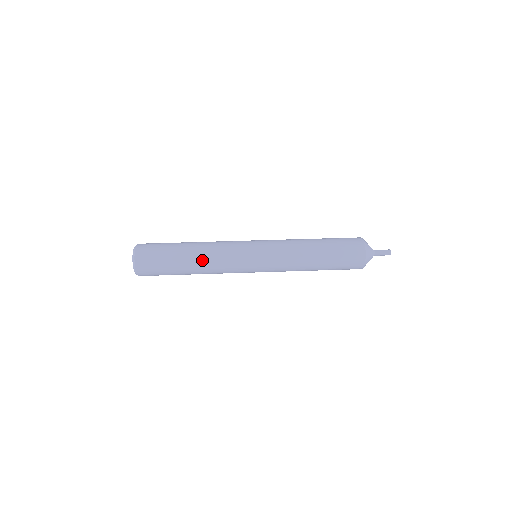
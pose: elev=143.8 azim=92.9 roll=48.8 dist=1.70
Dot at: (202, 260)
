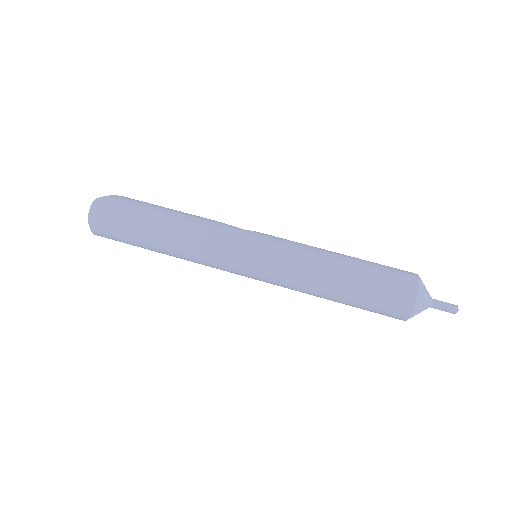
Dot at: (176, 255)
